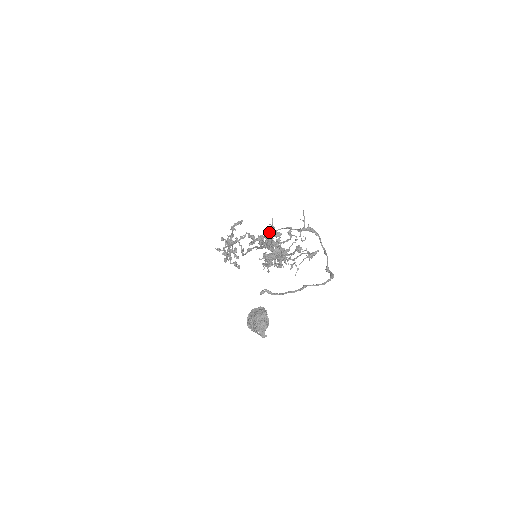
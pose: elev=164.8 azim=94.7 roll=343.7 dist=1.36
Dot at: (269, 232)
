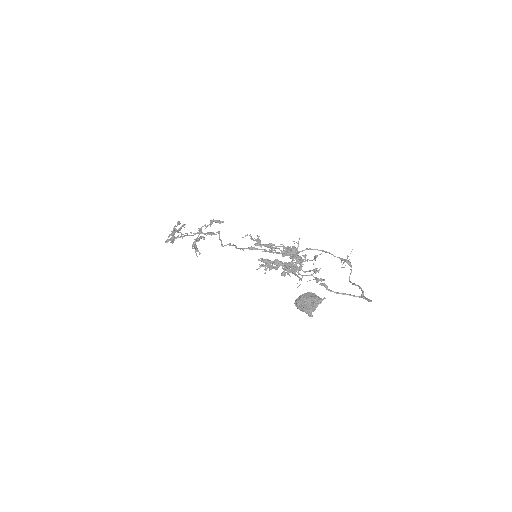
Dot at: occluded
